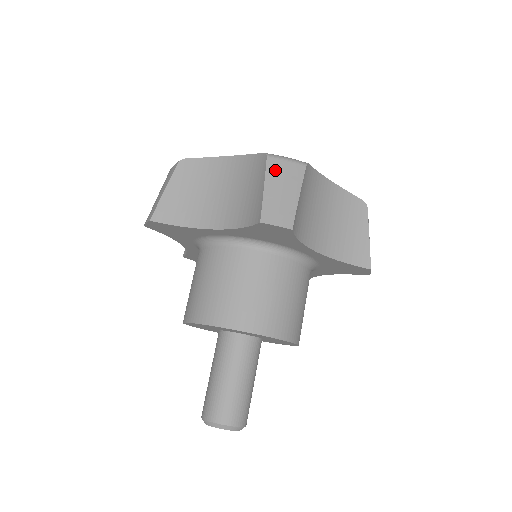
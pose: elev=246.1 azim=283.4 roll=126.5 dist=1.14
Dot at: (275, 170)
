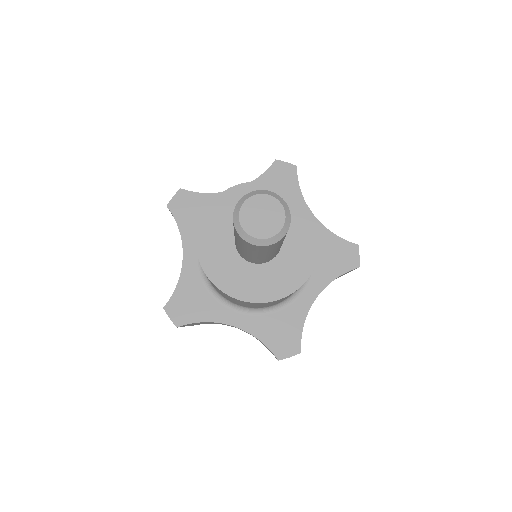
Dot at: occluded
